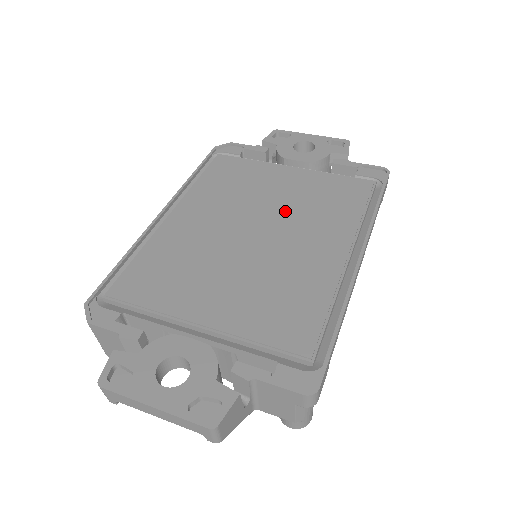
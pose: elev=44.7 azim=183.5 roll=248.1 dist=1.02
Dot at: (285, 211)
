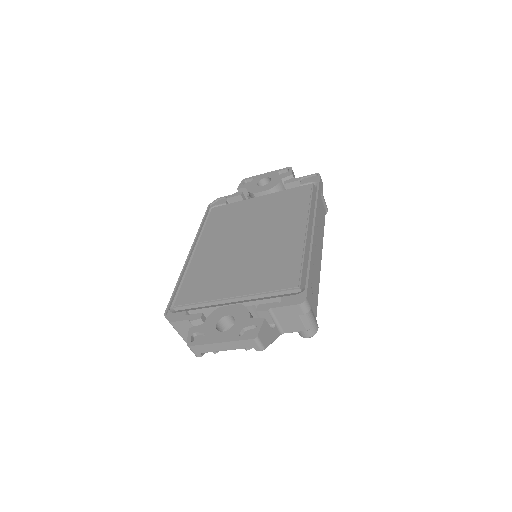
Dot at: (263, 222)
